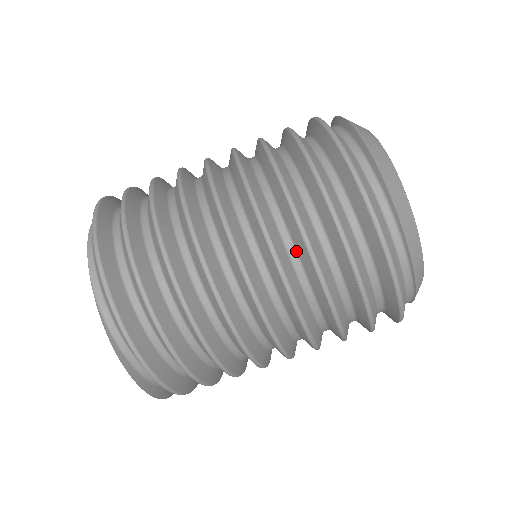
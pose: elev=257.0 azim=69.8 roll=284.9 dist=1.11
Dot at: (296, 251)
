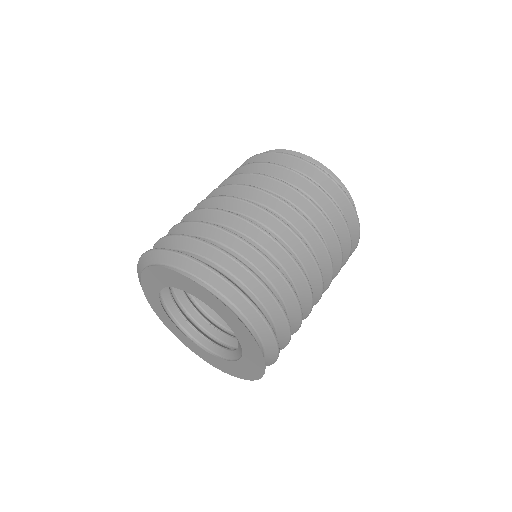
Dot at: (307, 216)
